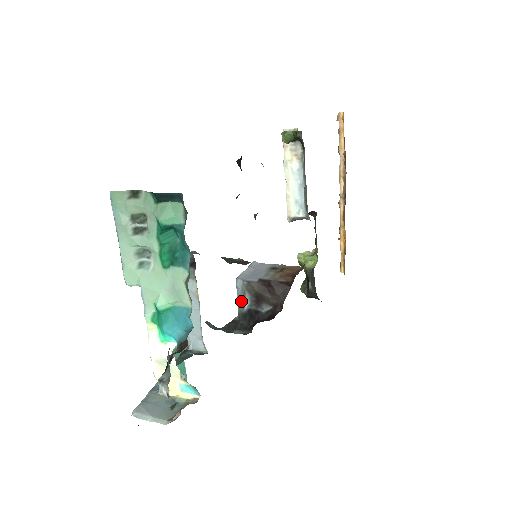
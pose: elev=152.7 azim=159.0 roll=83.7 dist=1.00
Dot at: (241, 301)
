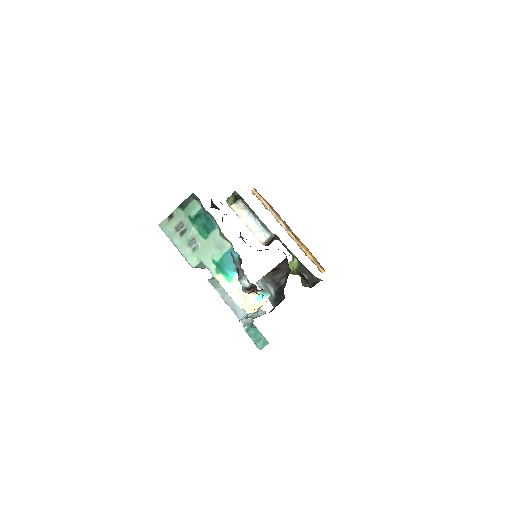
Dot at: occluded
